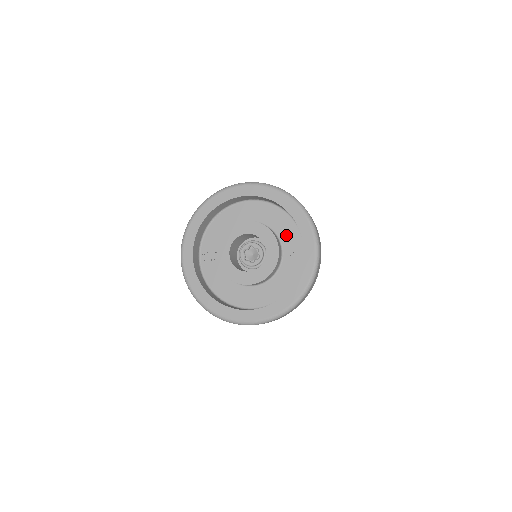
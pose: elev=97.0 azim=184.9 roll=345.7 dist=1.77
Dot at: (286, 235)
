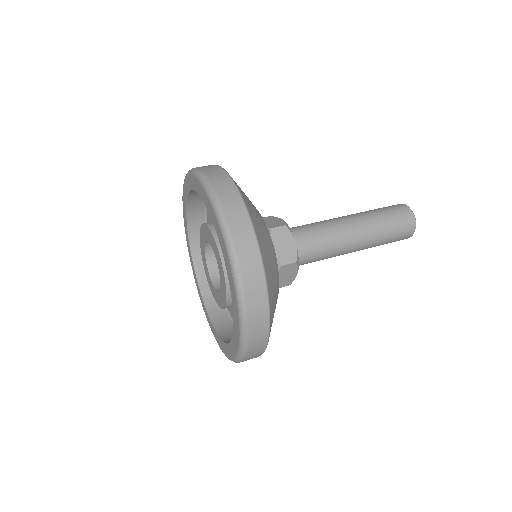
Dot at: occluded
